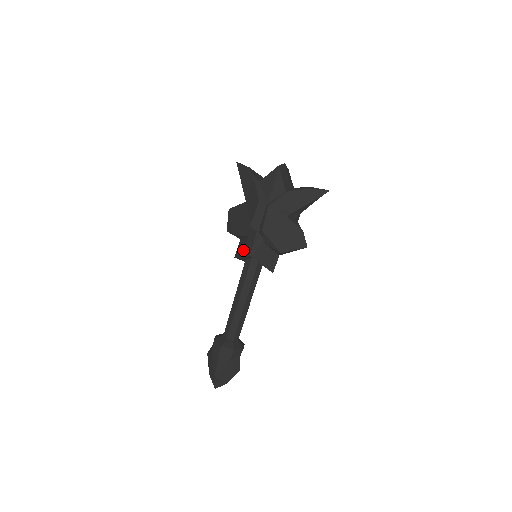
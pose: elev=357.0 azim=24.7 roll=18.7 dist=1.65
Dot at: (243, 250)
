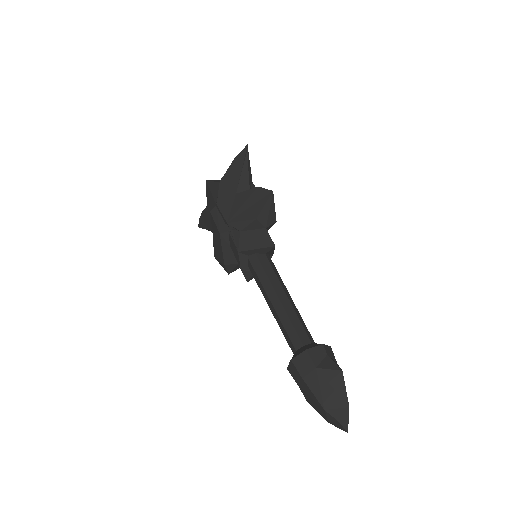
Dot at: occluded
